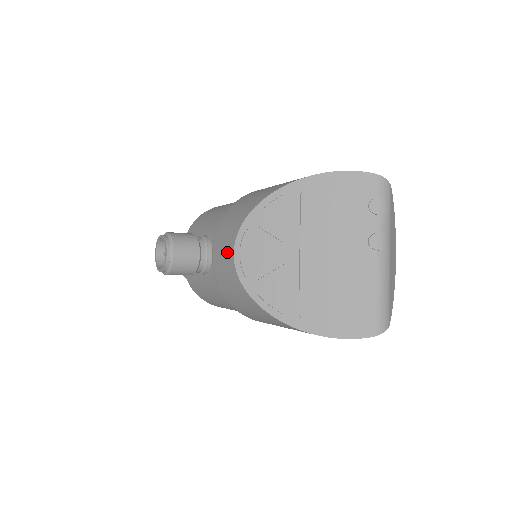
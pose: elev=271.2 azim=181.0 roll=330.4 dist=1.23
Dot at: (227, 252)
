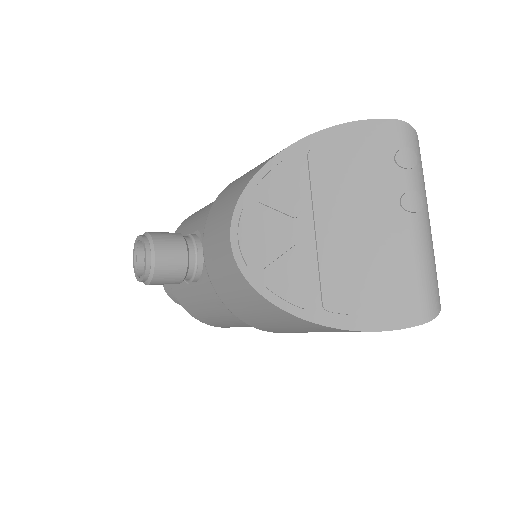
Dot at: (221, 241)
